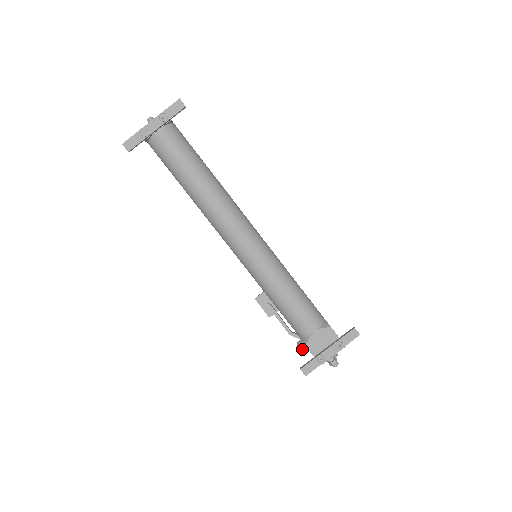
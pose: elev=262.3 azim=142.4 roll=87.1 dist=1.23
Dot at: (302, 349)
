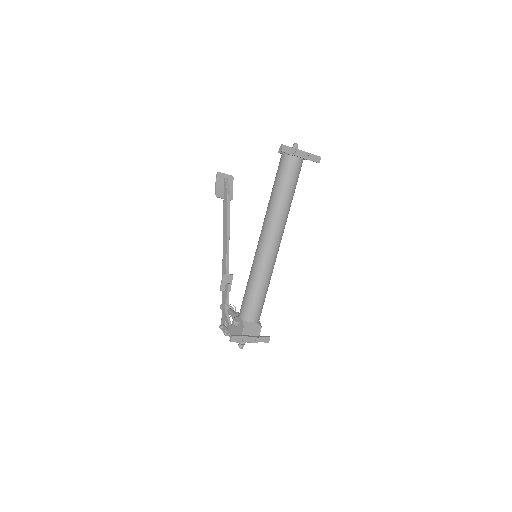
Dot at: (234, 325)
